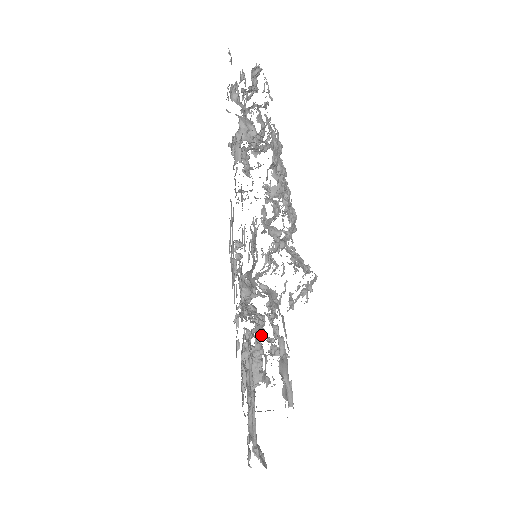
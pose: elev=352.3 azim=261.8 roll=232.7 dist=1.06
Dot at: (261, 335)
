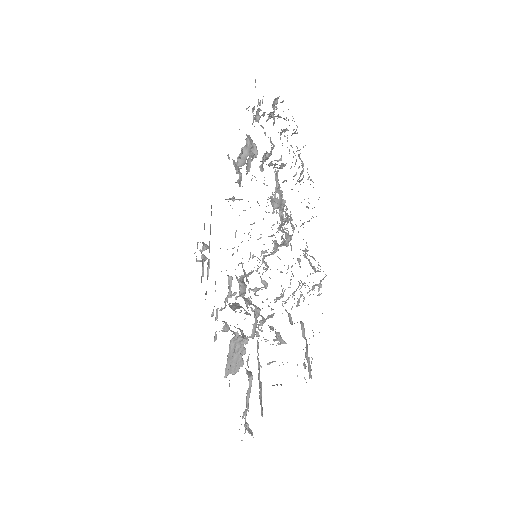
Dot at: (263, 323)
